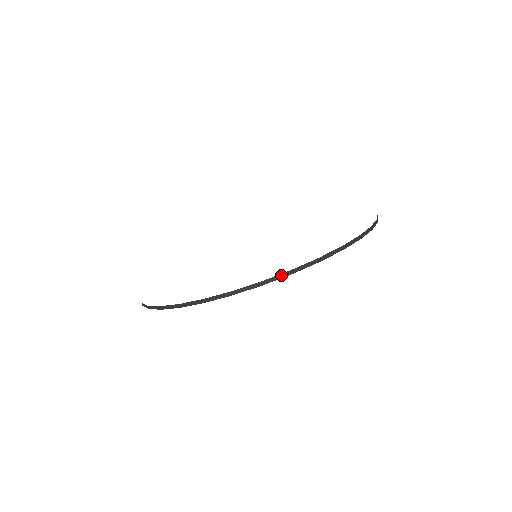
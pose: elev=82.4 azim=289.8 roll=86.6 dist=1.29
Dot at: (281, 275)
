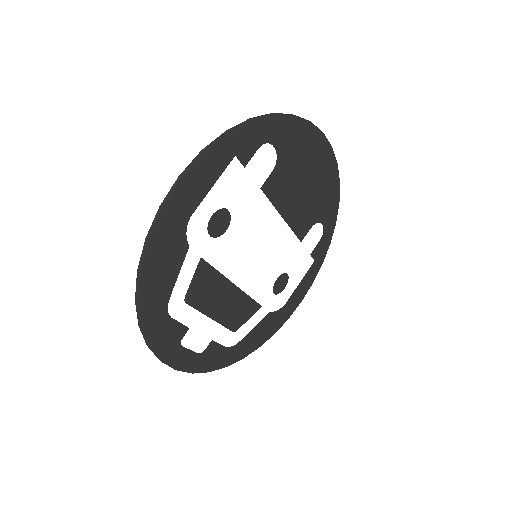
Dot at: (195, 159)
